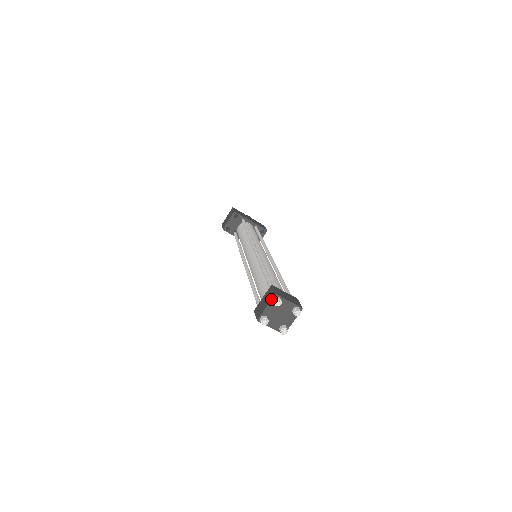
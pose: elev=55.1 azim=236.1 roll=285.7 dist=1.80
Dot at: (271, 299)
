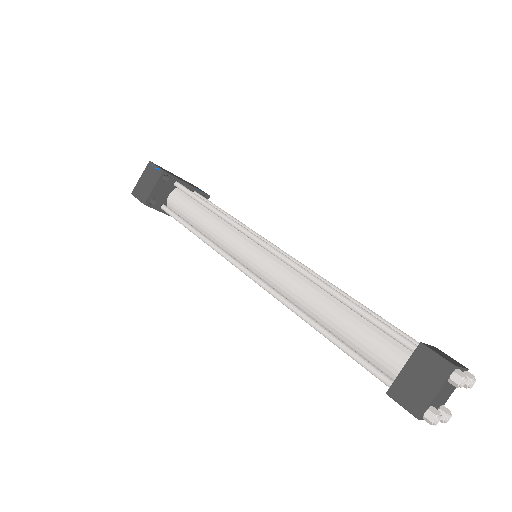
Dot at: (448, 377)
